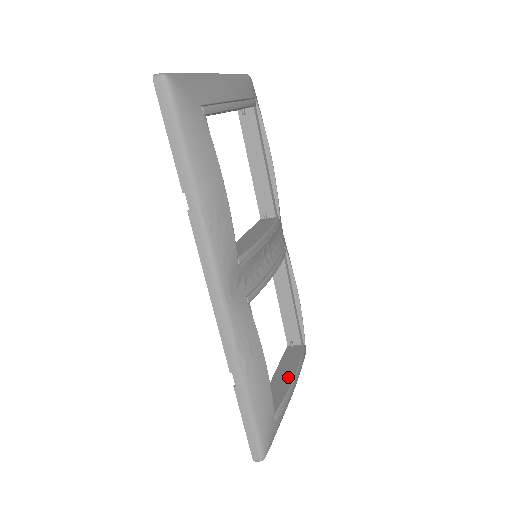
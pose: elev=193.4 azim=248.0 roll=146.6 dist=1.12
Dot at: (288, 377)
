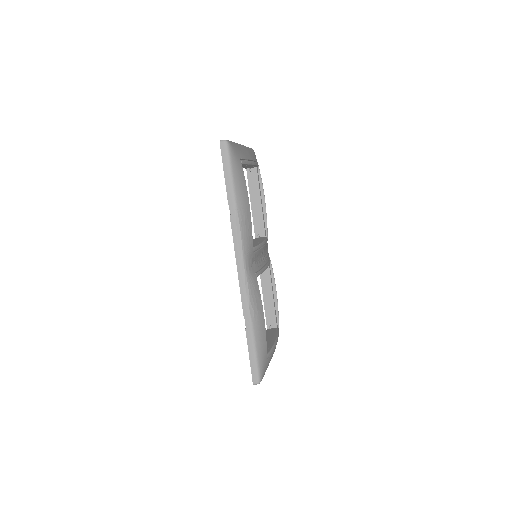
Dot at: (271, 341)
